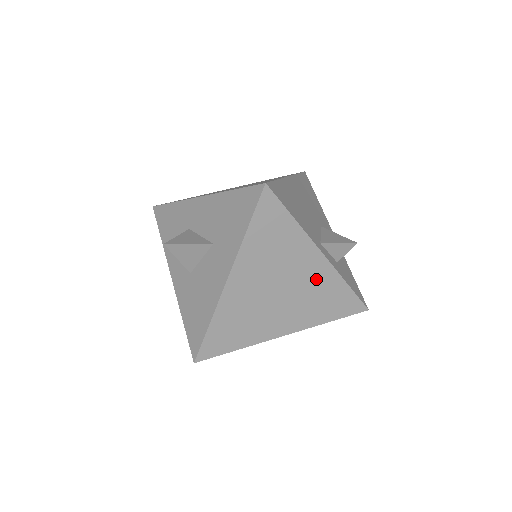
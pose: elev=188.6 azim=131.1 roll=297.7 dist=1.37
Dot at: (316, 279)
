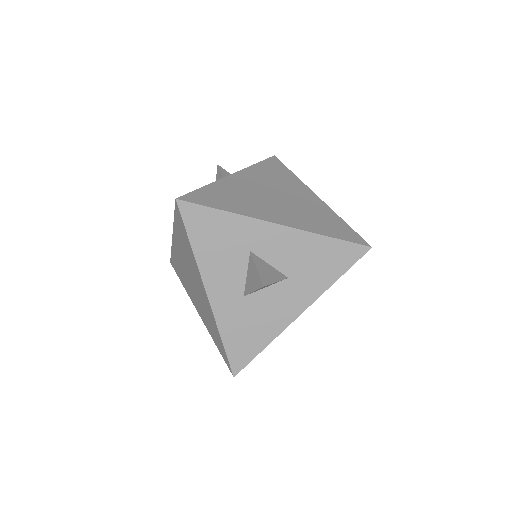
Dot at: occluded
